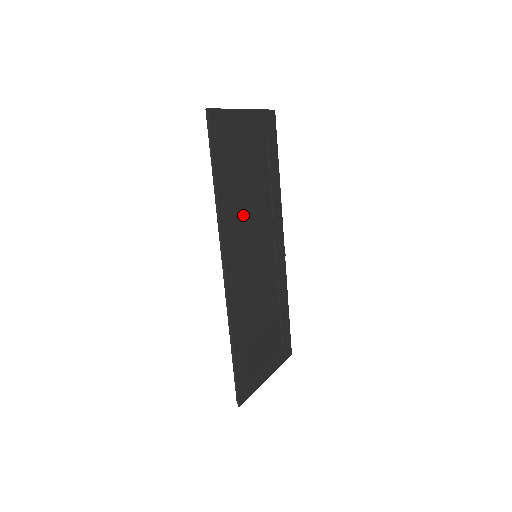
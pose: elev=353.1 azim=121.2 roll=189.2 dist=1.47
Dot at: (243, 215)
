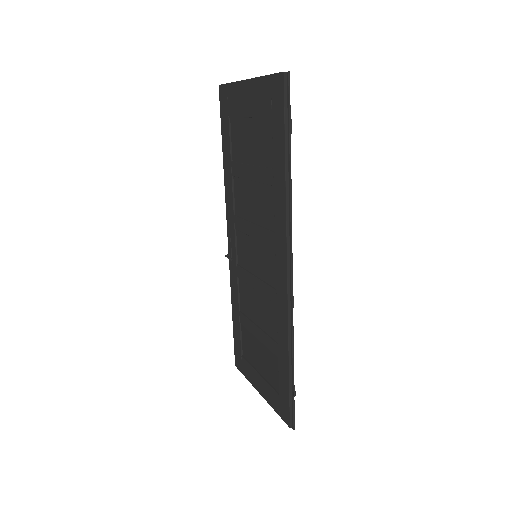
Dot at: (263, 207)
